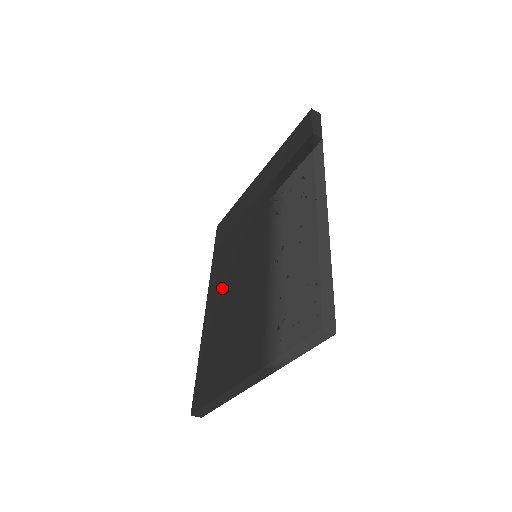
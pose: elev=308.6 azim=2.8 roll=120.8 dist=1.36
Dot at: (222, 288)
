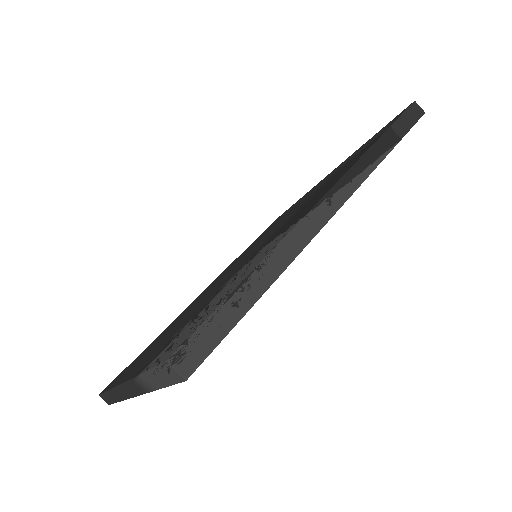
Dot at: (218, 279)
